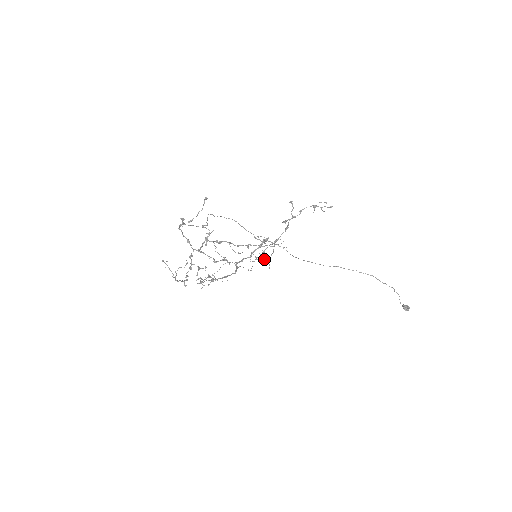
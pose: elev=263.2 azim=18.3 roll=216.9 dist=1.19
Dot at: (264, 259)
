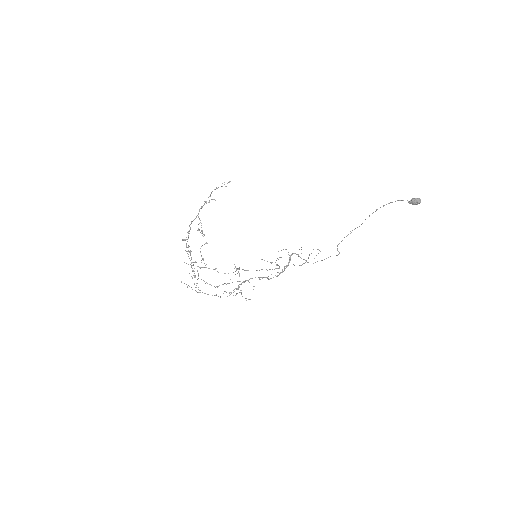
Dot at: (201, 233)
